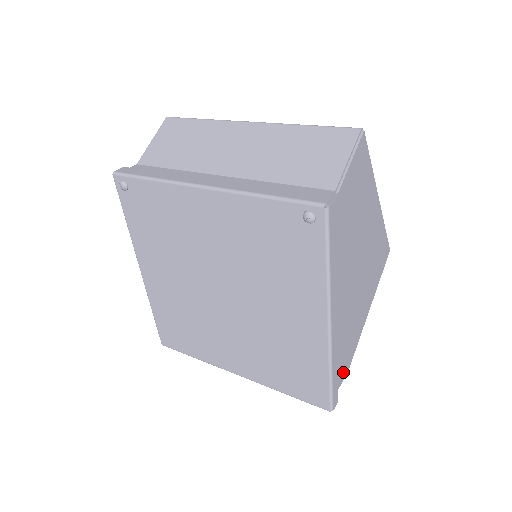
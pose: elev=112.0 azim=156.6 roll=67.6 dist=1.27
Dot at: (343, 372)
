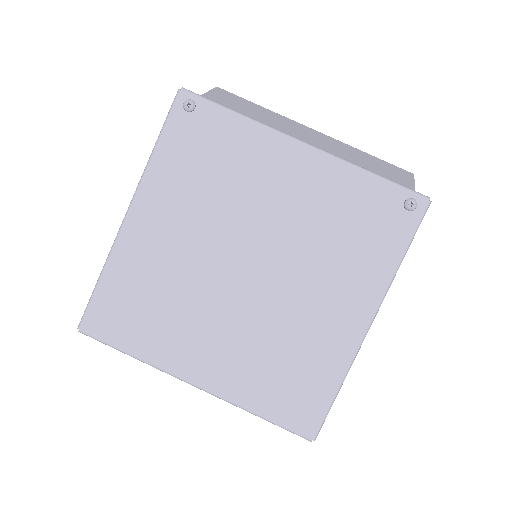
Dot at: occluded
